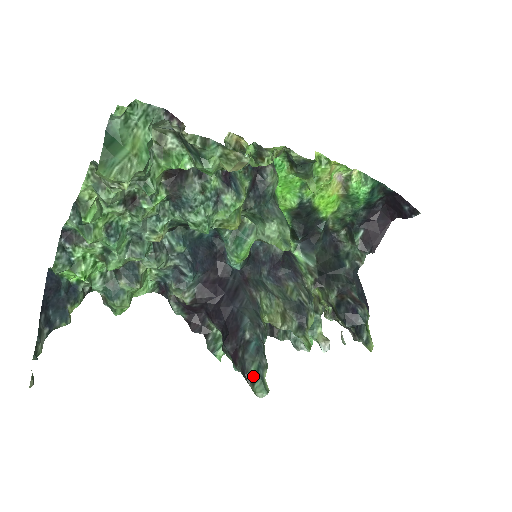
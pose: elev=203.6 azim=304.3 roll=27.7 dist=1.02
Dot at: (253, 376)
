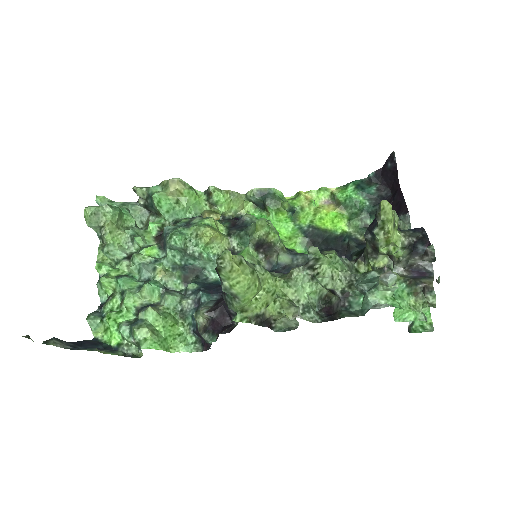
Dot at: occluded
